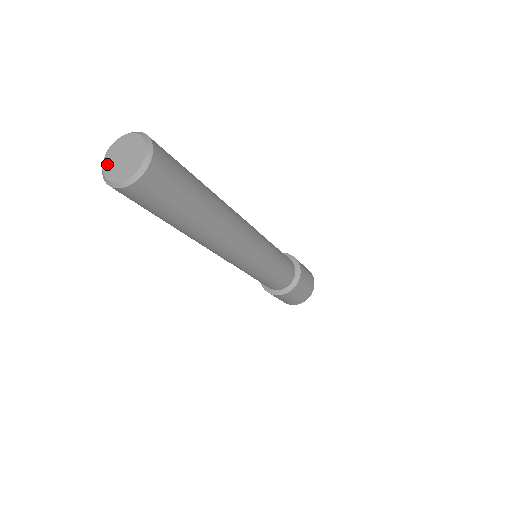
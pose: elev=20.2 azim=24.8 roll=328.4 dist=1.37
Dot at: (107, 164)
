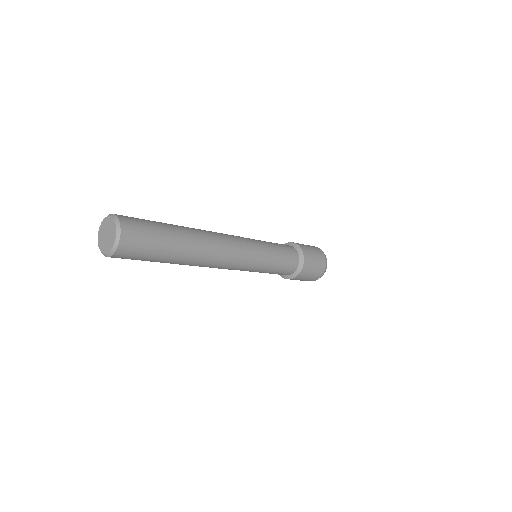
Dot at: (99, 237)
